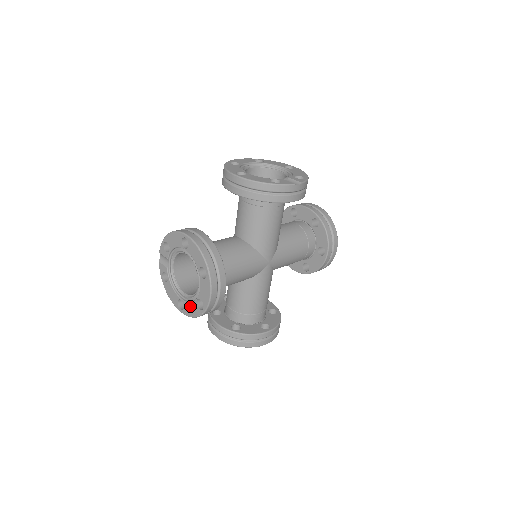
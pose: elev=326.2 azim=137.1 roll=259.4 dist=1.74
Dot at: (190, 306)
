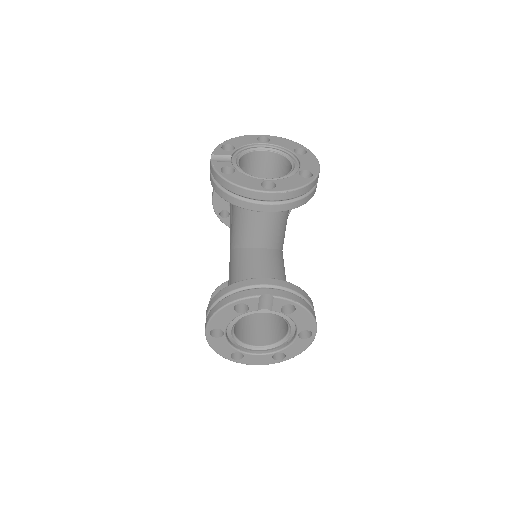
Dot at: (288, 180)
